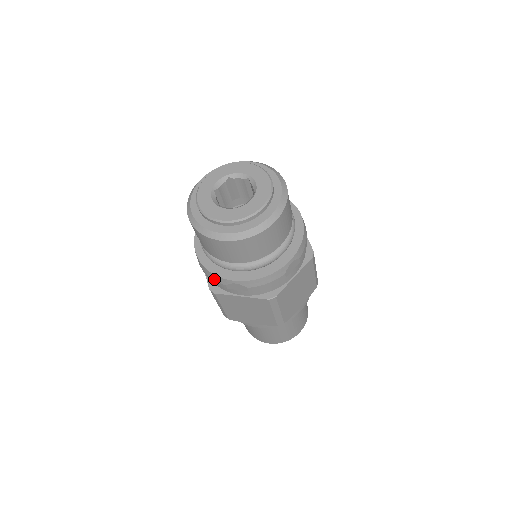
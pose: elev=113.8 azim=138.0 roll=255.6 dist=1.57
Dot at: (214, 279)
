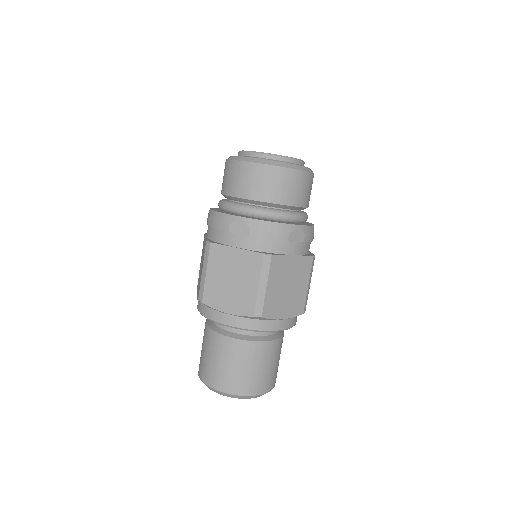
Dot at: (276, 231)
